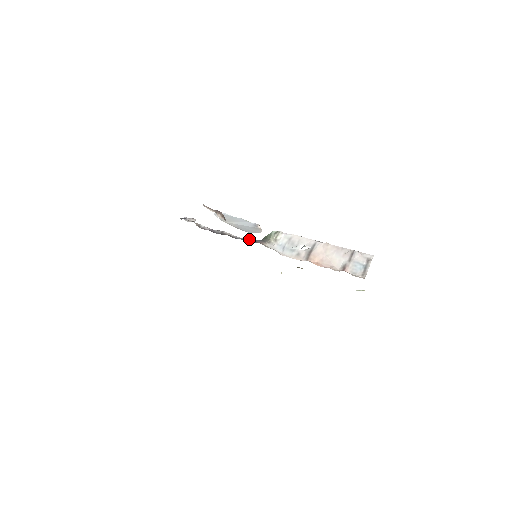
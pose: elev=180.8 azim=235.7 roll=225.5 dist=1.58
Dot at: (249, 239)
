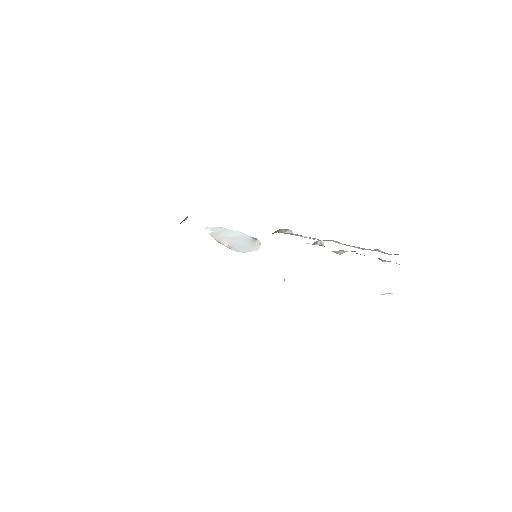
Dot at: occluded
